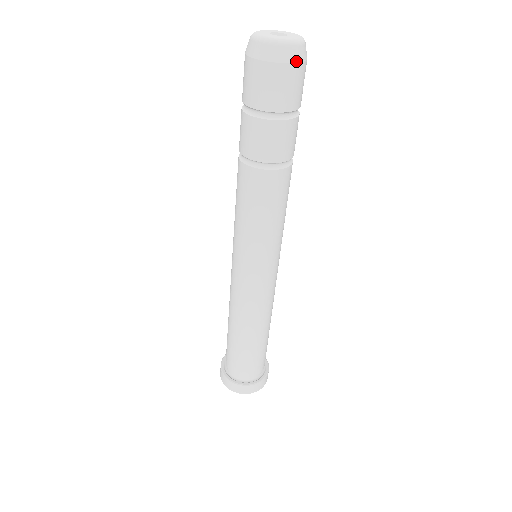
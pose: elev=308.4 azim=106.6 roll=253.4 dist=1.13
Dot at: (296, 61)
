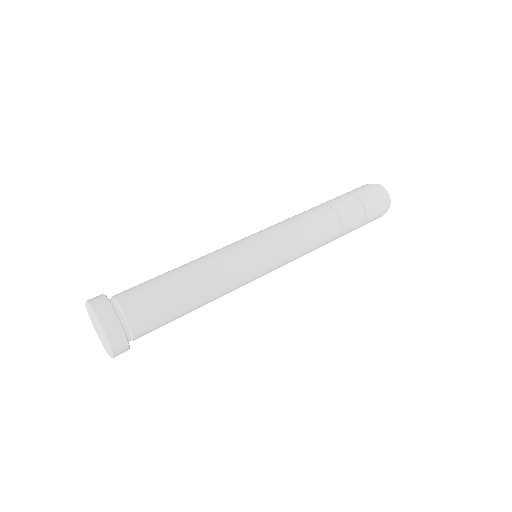
Dot at: (381, 191)
